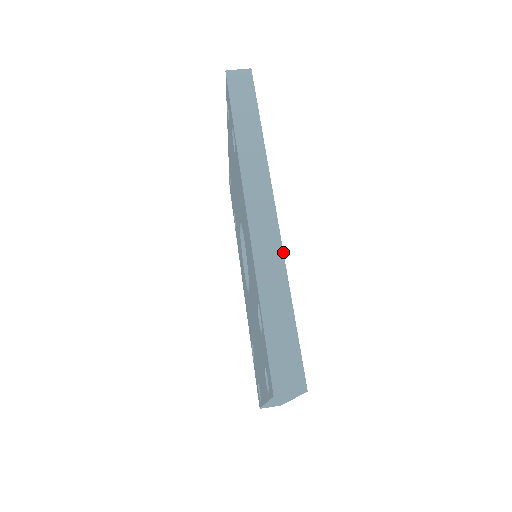
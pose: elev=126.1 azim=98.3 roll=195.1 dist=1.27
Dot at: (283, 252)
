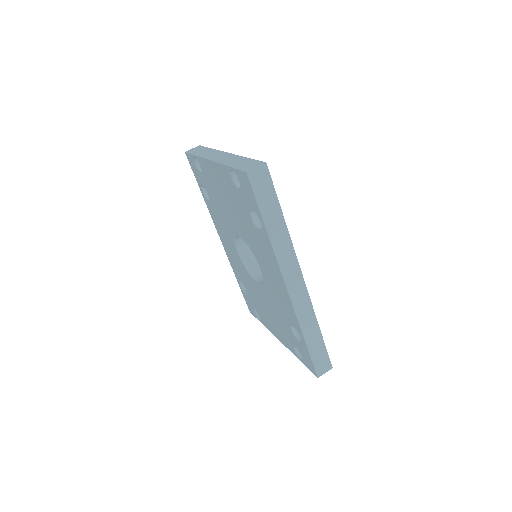
Dot at: (312, 305)
